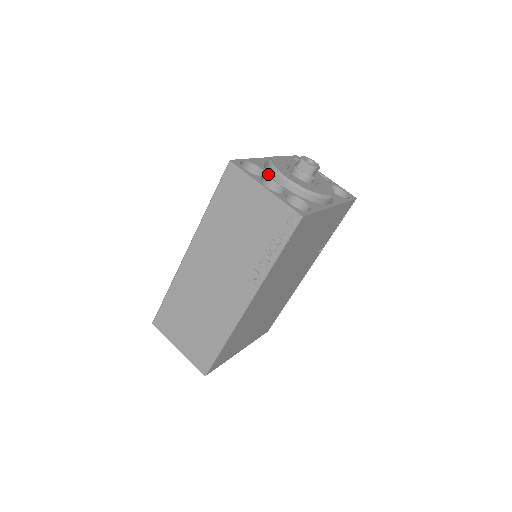
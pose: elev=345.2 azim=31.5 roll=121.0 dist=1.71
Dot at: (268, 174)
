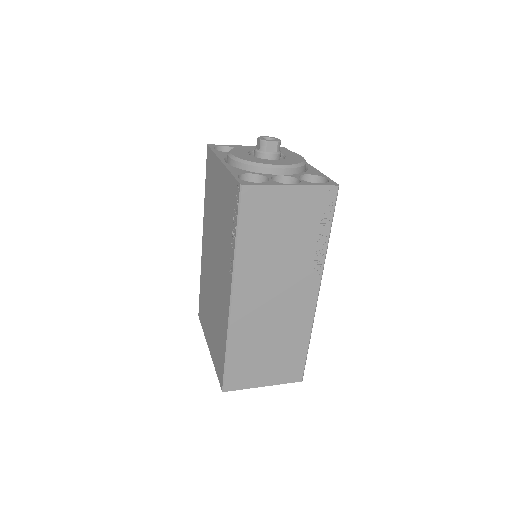
Dot at: (261, 174)
